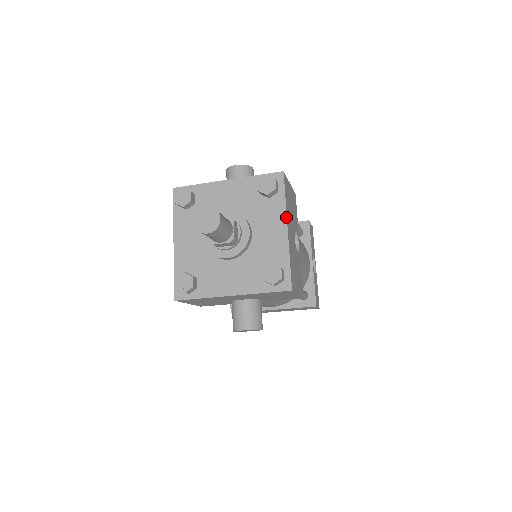
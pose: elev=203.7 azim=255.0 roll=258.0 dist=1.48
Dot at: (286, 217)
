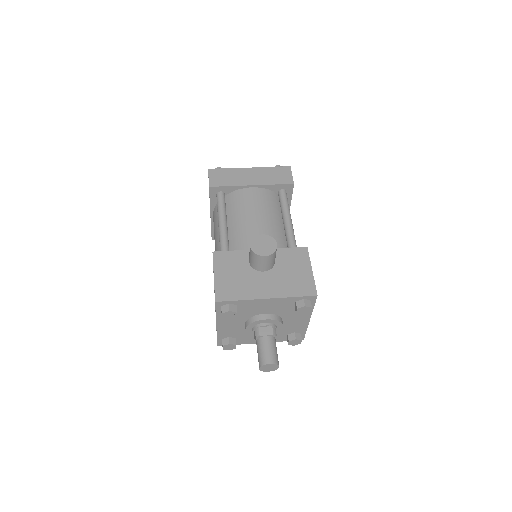
Dot at: occluded
